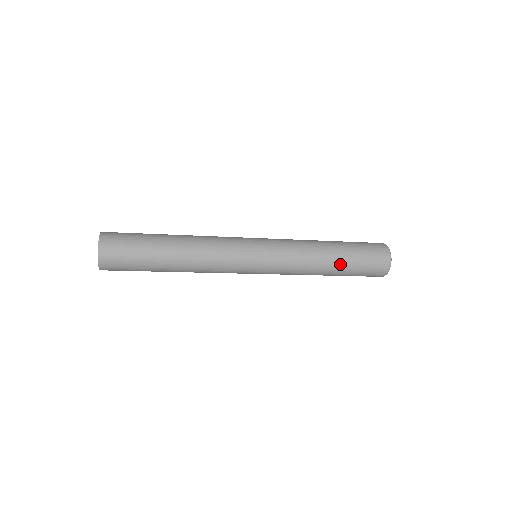
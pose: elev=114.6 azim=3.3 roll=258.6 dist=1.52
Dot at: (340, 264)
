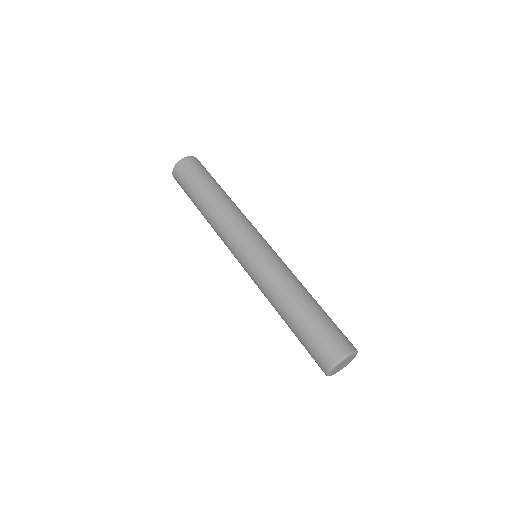
Dot at: (298, 315)
